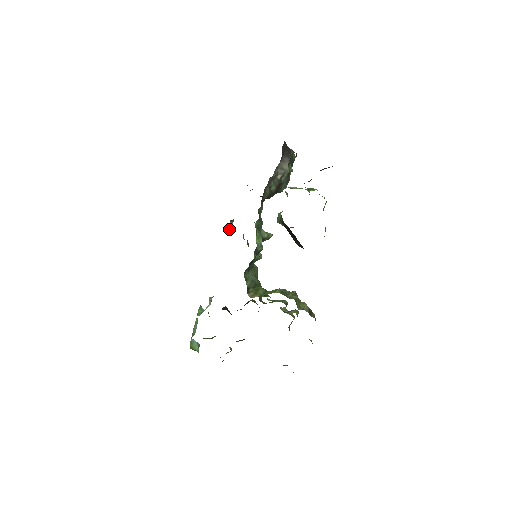
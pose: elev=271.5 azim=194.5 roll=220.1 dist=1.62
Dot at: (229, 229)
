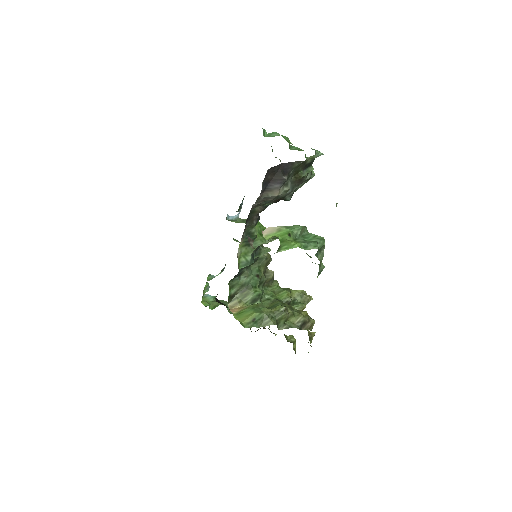
Dot at: (235, 216)
